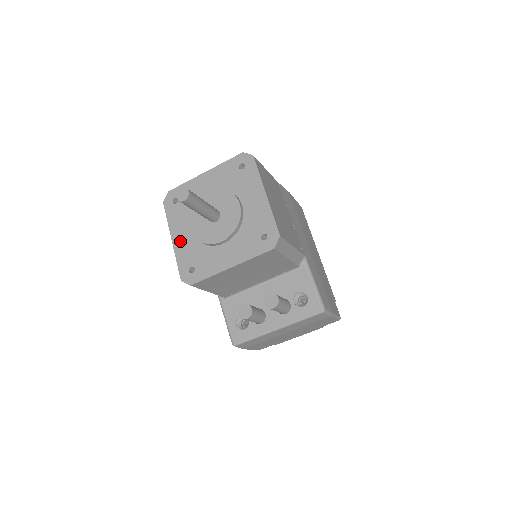
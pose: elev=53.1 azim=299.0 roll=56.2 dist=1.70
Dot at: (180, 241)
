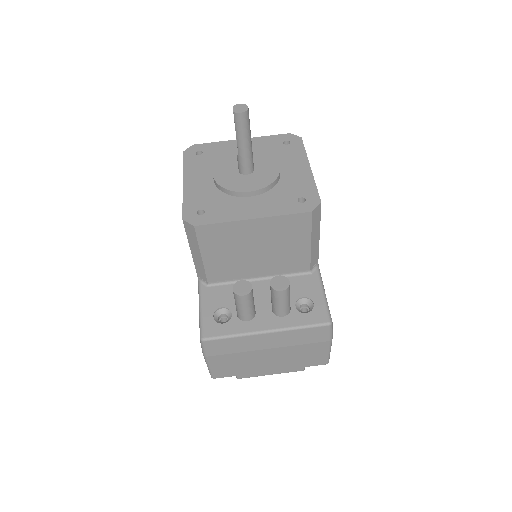
Dot at: (194, 185)
